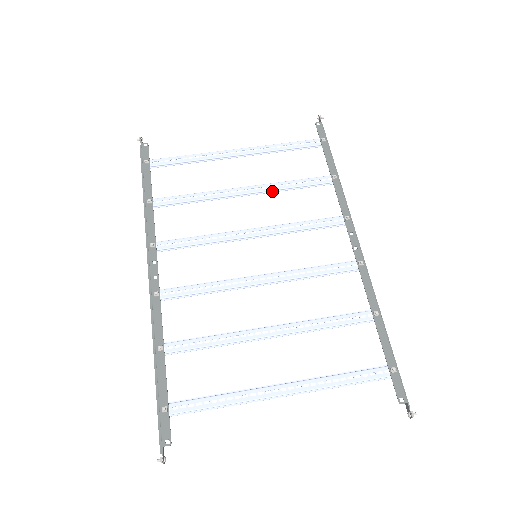
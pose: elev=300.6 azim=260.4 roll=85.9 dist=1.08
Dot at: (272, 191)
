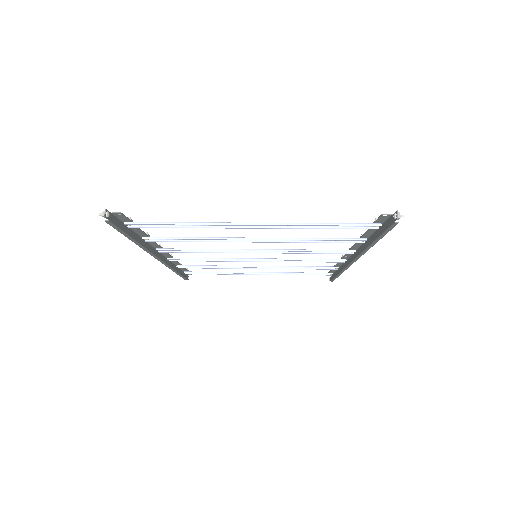
Dot at: (281, 267)
